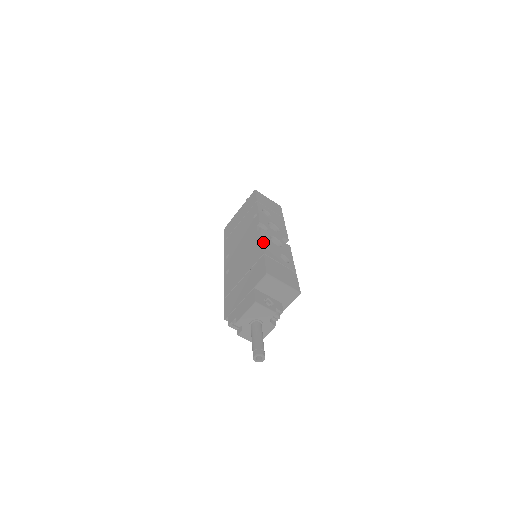
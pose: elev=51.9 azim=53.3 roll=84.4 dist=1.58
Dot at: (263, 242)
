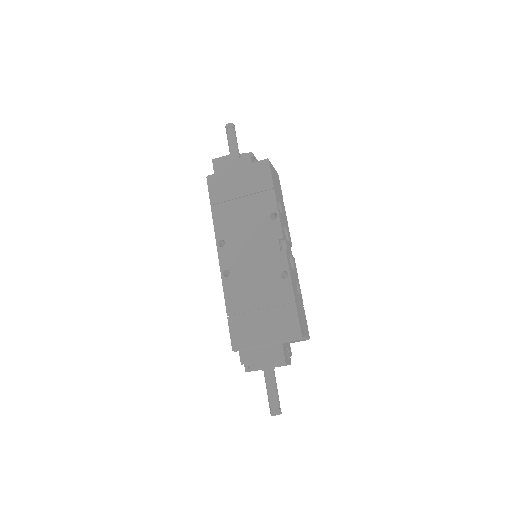
Dot at: (291, 279)
